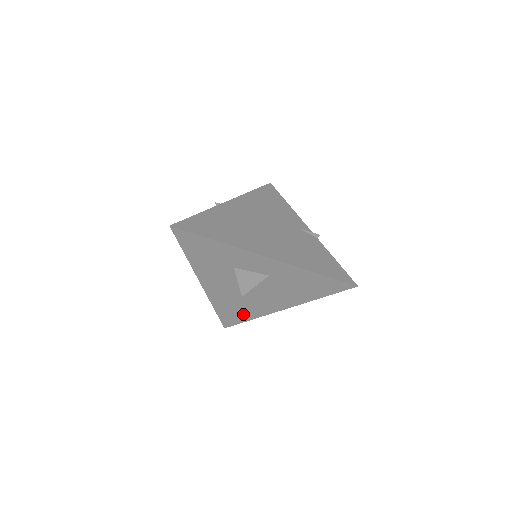
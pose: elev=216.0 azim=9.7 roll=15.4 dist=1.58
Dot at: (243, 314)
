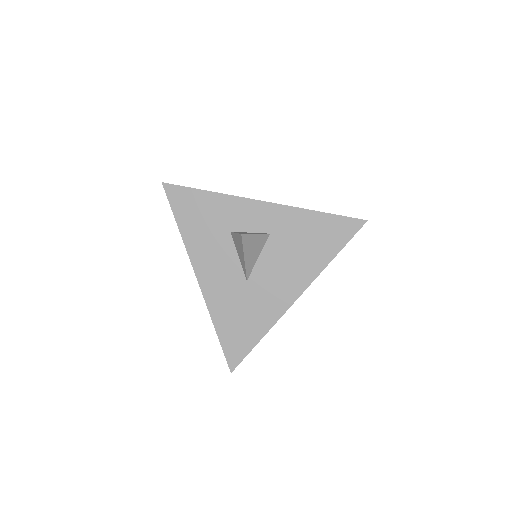
Dot at: (251, 328)
